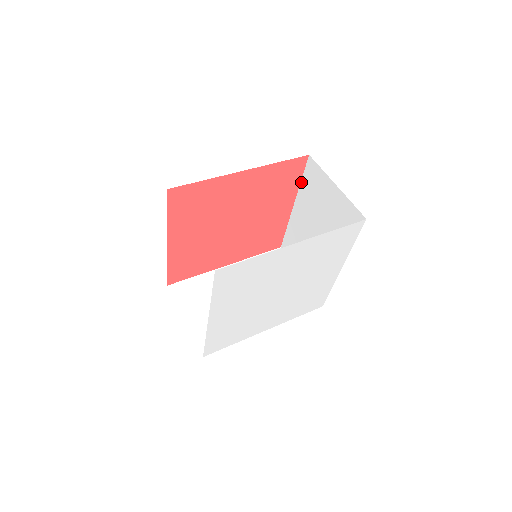
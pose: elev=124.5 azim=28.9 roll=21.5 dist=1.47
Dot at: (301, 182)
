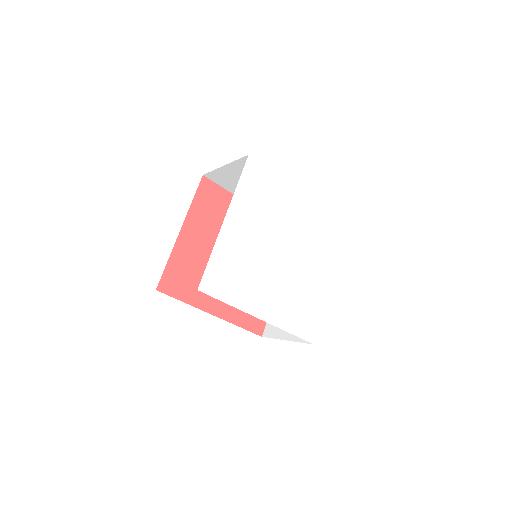
Dot at: occluded
